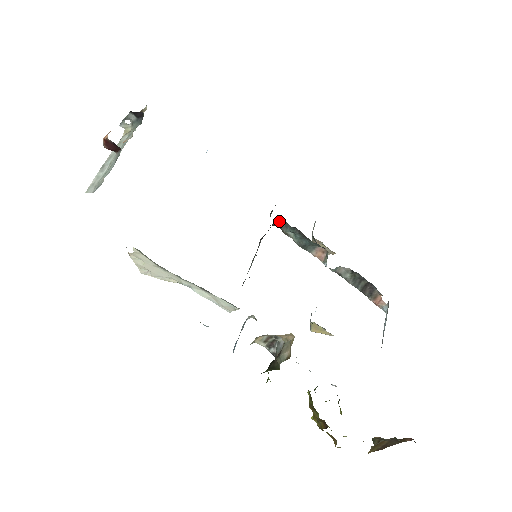
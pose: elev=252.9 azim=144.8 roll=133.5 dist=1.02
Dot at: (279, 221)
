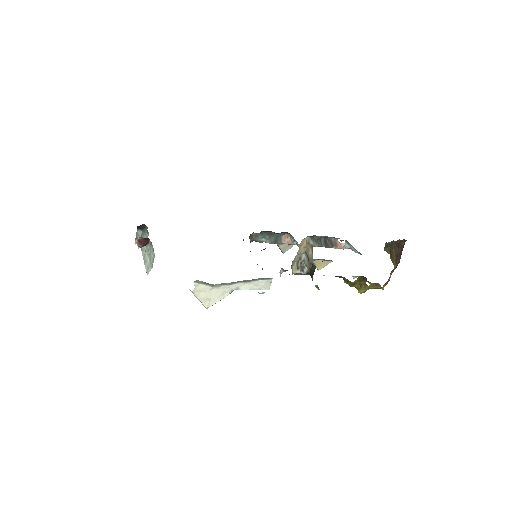
Dot at: (251, 237)
